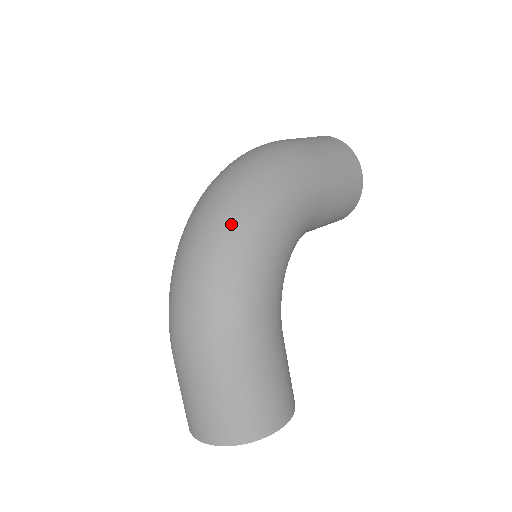
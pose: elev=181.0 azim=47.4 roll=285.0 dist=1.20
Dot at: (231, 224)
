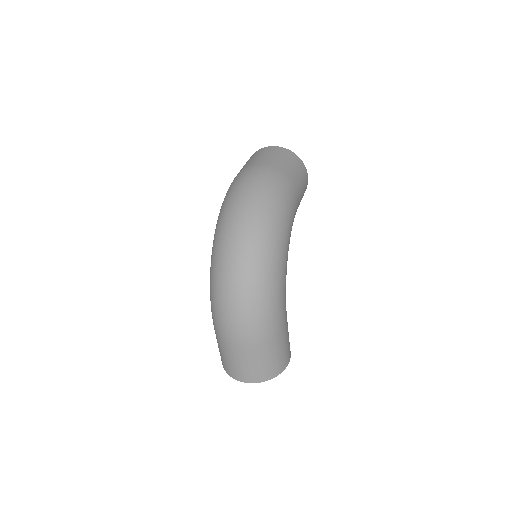
Dot at: (263, 255)
